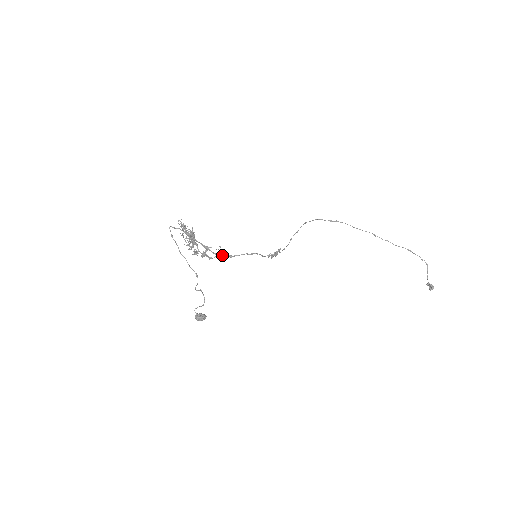
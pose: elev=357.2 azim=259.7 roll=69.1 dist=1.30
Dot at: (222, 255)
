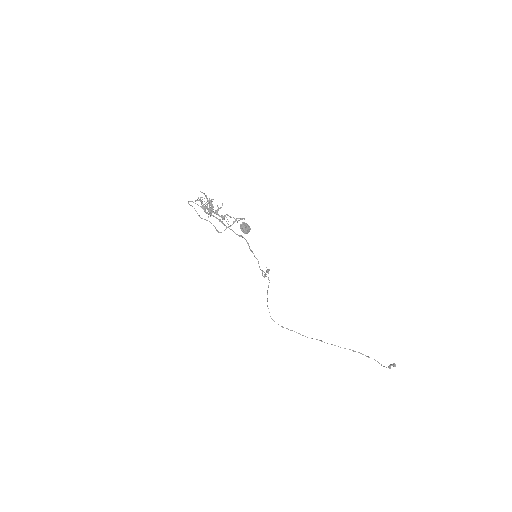
Dot at: (234, 232)
